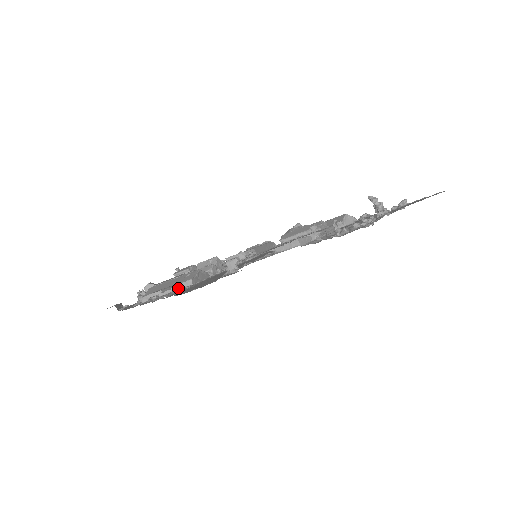
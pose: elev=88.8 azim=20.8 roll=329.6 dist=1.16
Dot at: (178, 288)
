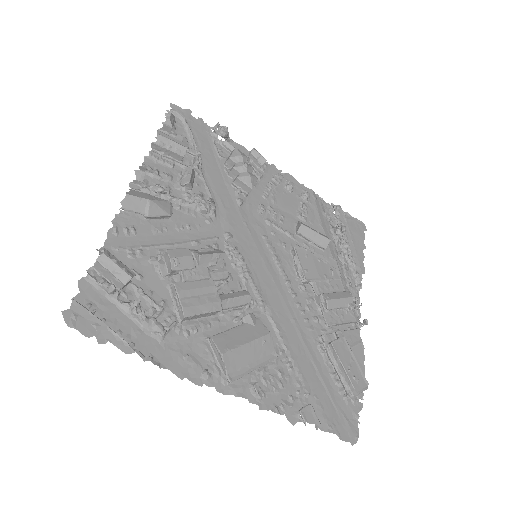
Dot at: (265, 365)
